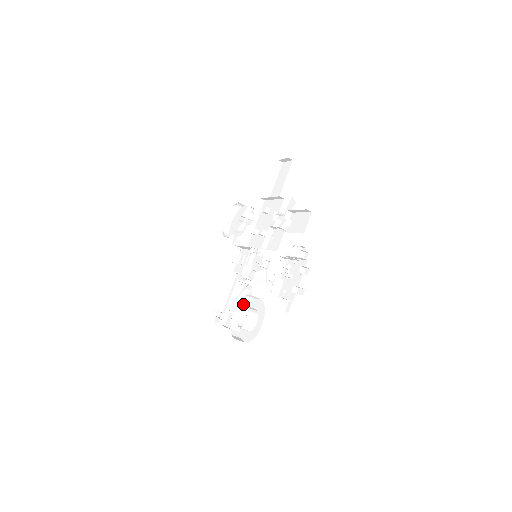
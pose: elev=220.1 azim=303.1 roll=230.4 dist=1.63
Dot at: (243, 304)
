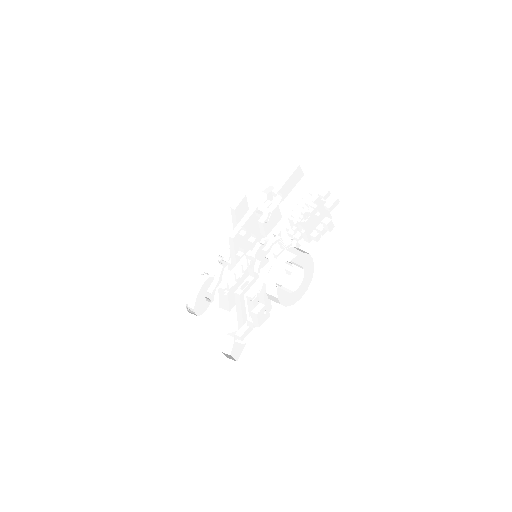
Dot at: (271, 283)
